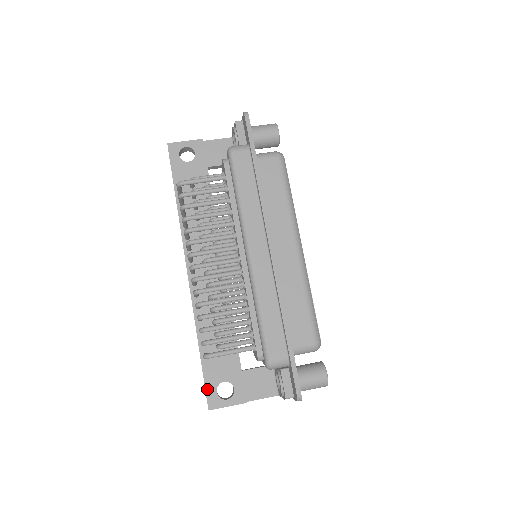
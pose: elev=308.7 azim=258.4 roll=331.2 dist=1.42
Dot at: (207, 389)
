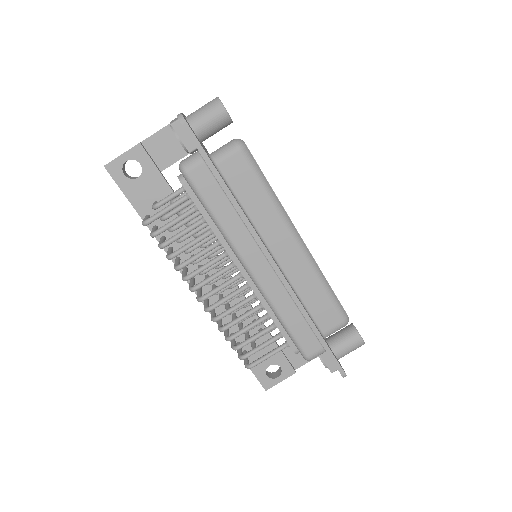
Dot at: (257, 377)
